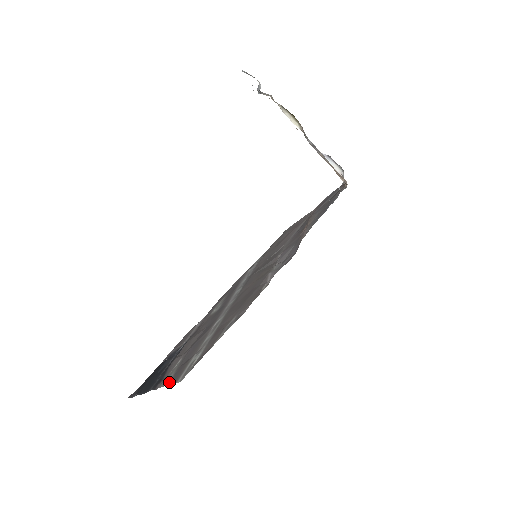
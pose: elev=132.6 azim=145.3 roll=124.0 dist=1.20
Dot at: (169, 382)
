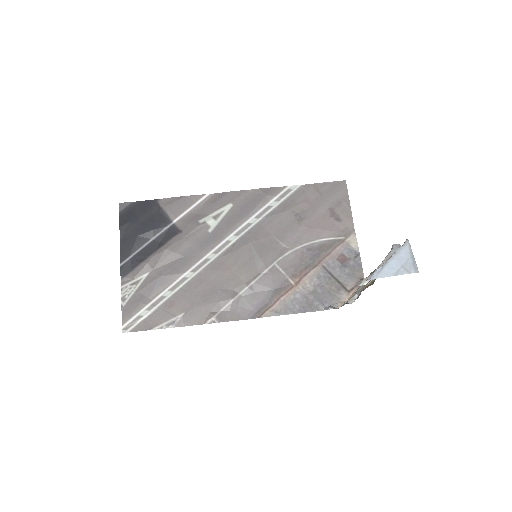
Dot at: (124, 306)
